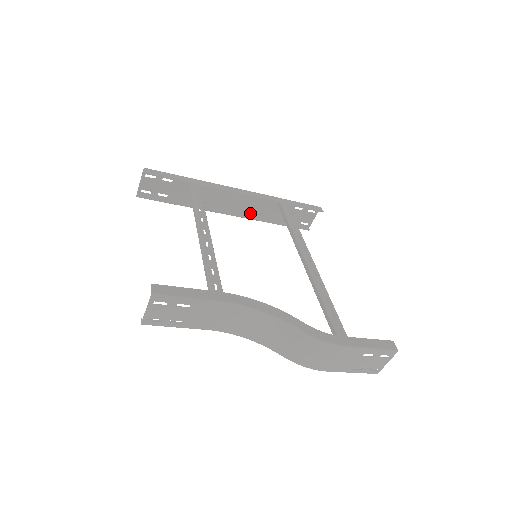
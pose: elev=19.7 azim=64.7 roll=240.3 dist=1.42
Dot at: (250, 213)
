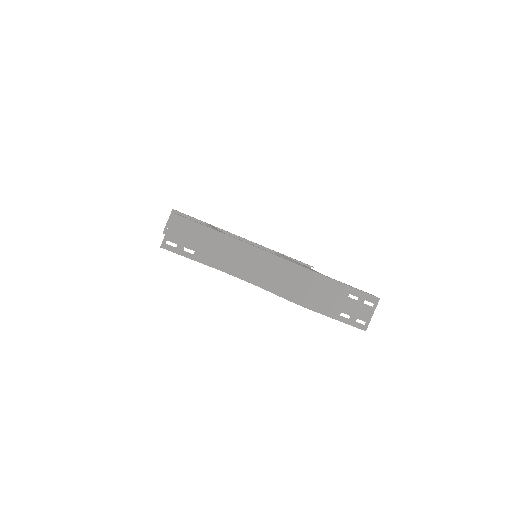
Dot at: occluded
